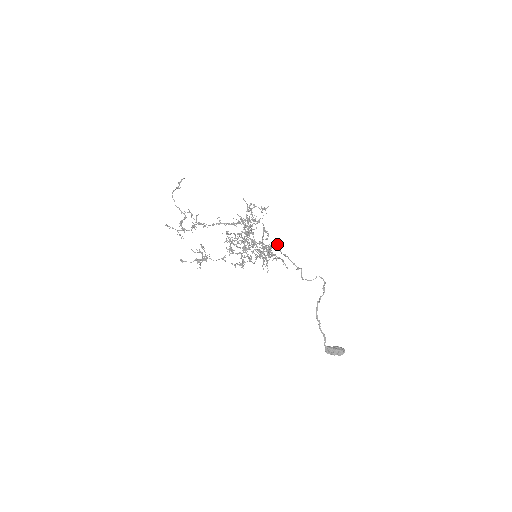
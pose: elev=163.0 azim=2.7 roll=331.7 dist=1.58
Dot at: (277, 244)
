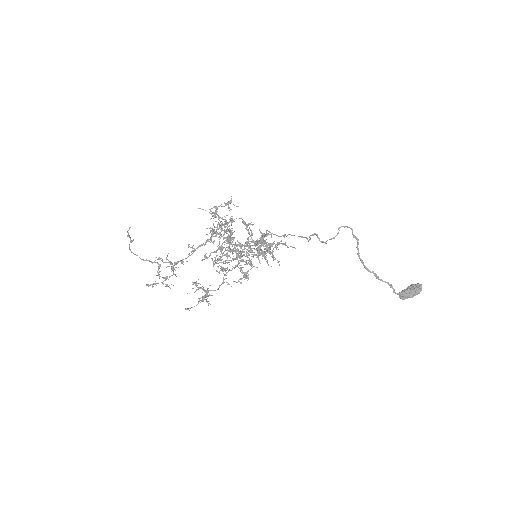
Dot at: occluded
